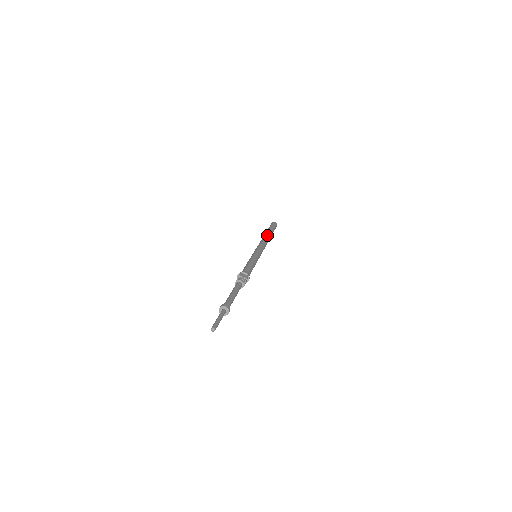
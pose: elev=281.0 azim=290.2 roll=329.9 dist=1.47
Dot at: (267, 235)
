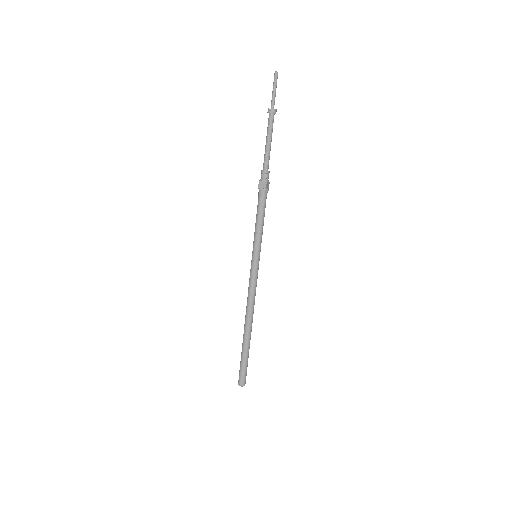
Dot at: occluded
